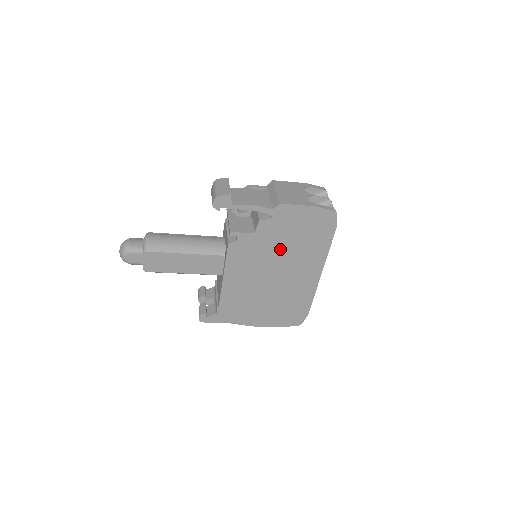
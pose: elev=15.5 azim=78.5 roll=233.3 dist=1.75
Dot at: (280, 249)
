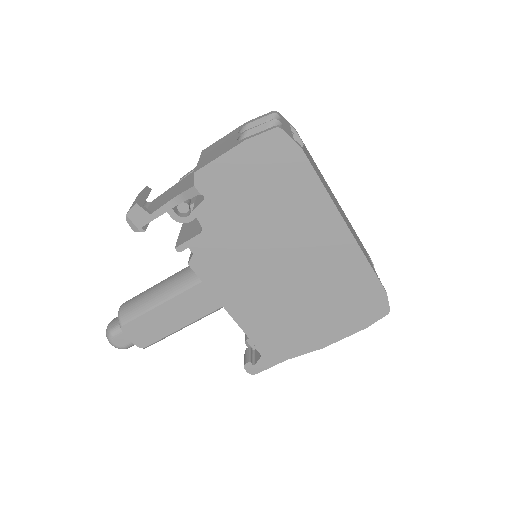
Dot at: (256, 229)
